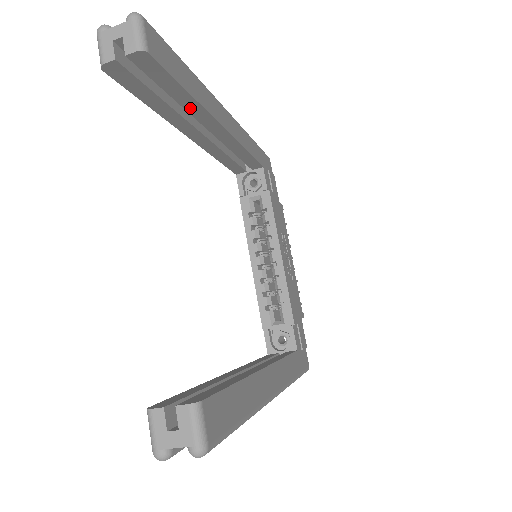
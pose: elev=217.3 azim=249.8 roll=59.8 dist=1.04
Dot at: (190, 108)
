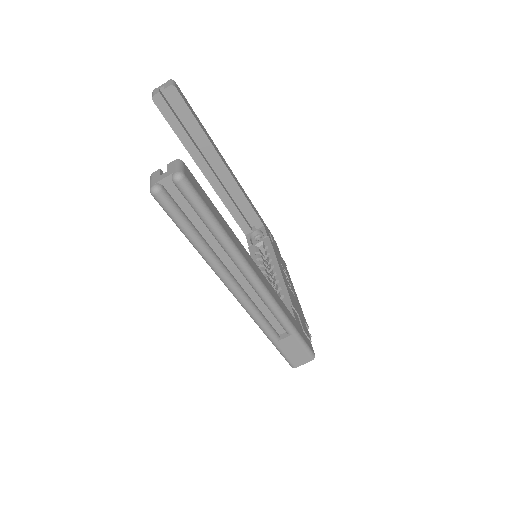
Dot at: (202, 141)
